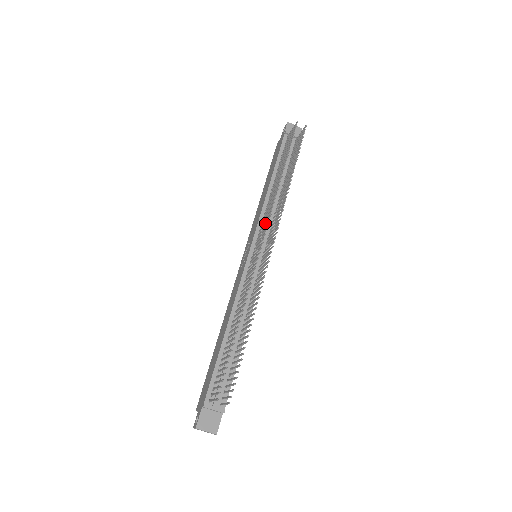
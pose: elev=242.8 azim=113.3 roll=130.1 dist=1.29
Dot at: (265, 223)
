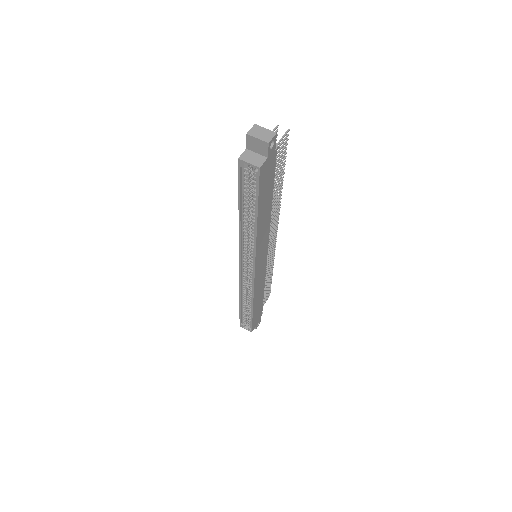
Dot at: occluded
